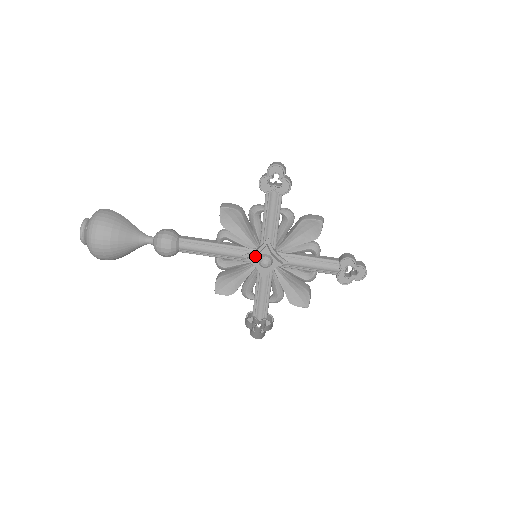
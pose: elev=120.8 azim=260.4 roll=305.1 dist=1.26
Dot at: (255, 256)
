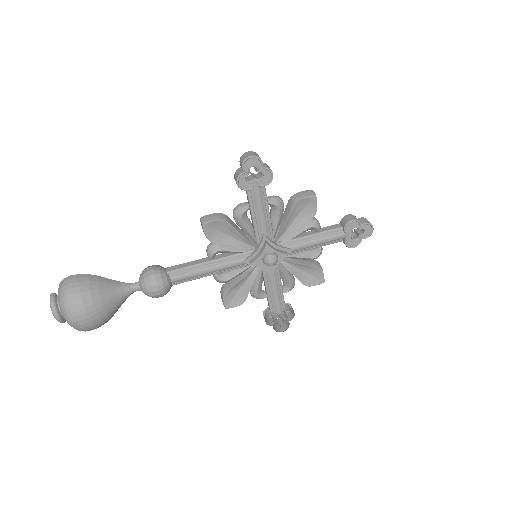
Dot at: (258, 258)
